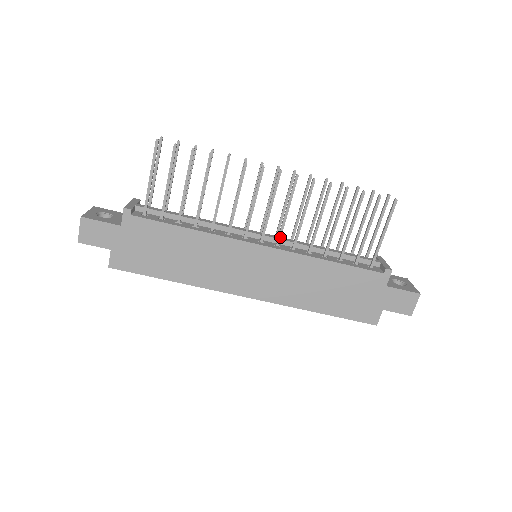
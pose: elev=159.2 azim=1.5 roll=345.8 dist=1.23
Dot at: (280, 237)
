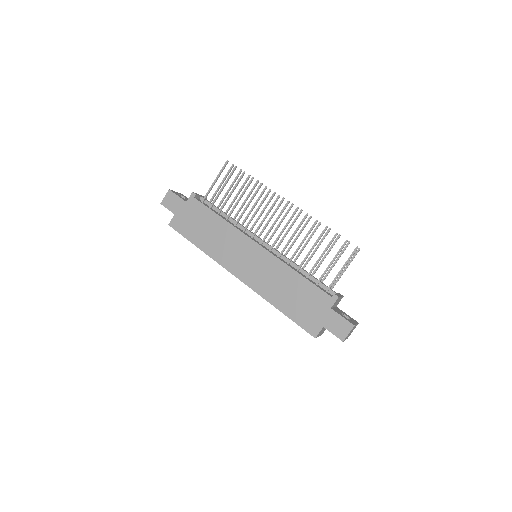
Dot at: (273, 245)
